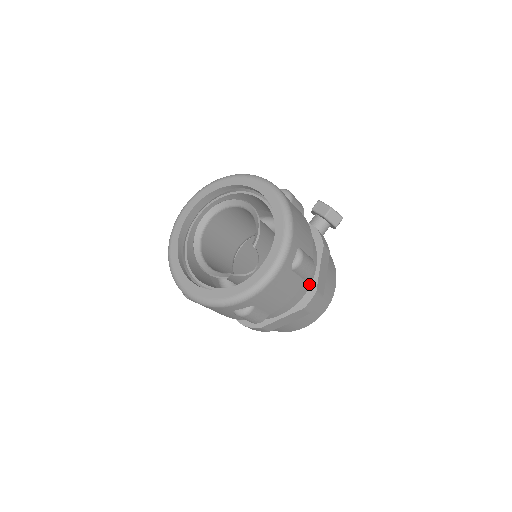
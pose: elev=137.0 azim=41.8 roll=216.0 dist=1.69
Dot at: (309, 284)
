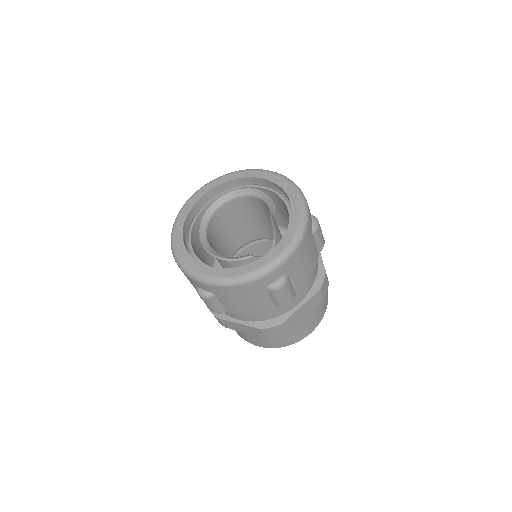
Dot at: (317, 267)
